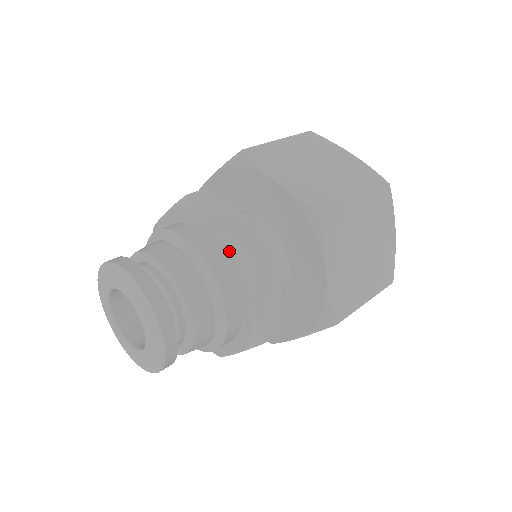
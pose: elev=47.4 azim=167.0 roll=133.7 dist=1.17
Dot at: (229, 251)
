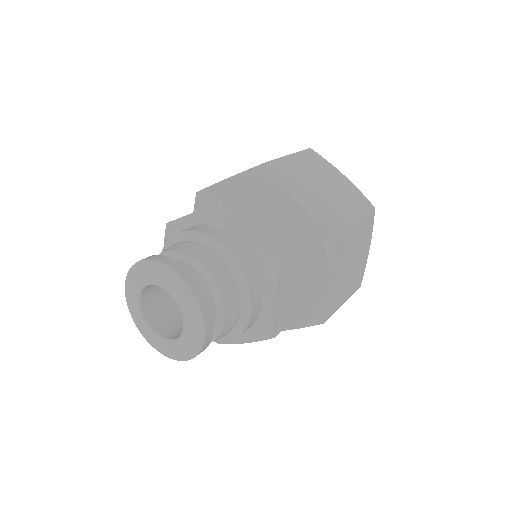
Dot at: (207, 217)
